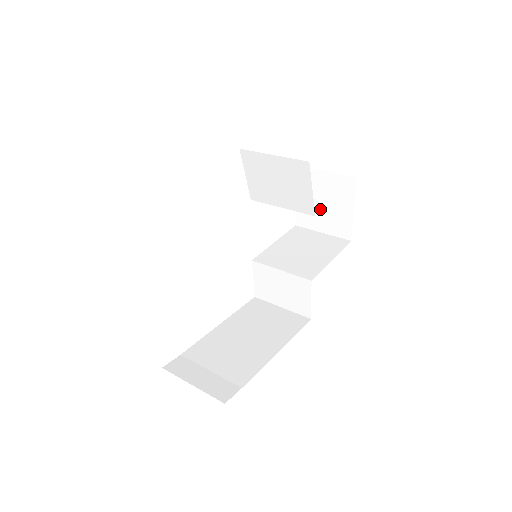
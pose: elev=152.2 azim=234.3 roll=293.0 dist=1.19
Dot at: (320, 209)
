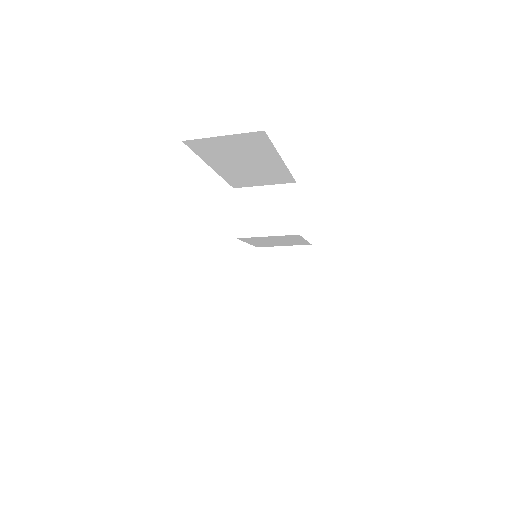
Dot at: (281, 280)
